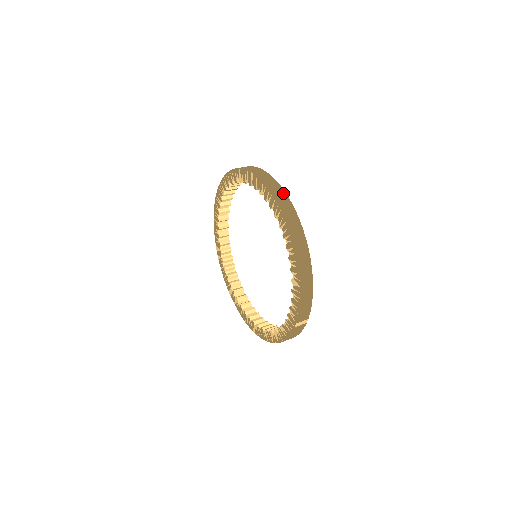
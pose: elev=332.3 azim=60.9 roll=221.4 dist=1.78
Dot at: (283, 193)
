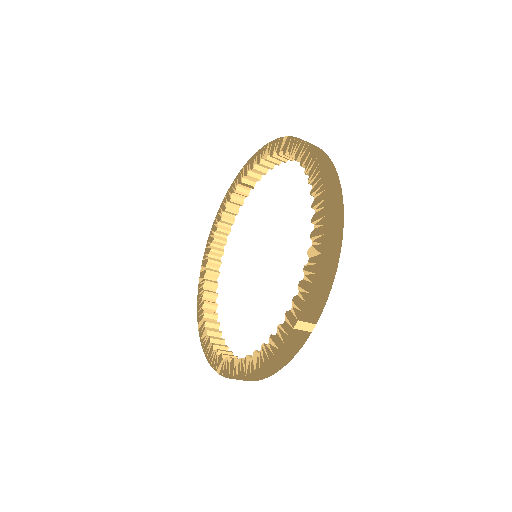
Dot at: (322, 151)
